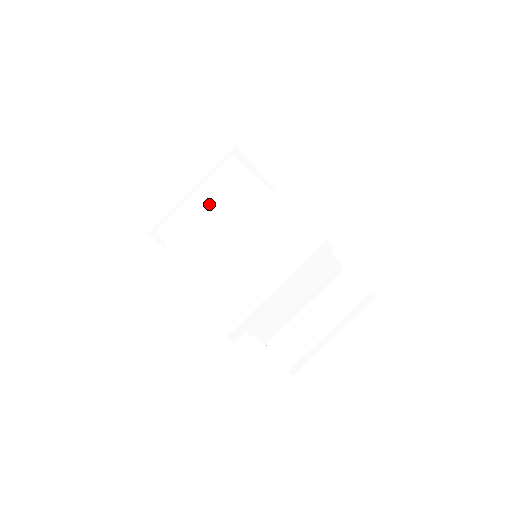
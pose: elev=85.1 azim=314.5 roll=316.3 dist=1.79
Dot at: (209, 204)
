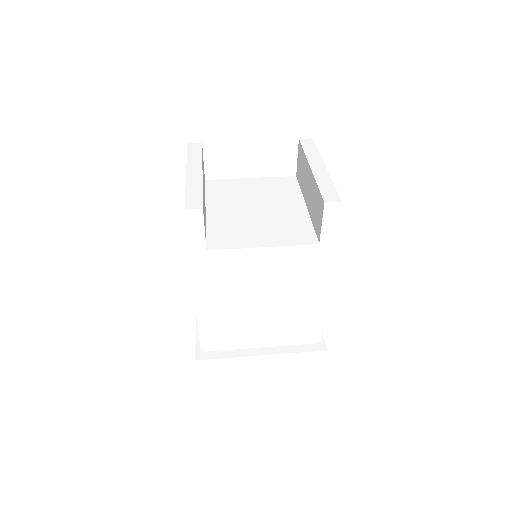
Dot at: occluded
